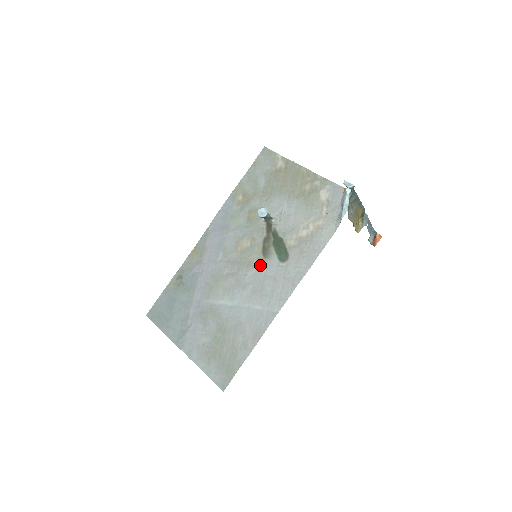
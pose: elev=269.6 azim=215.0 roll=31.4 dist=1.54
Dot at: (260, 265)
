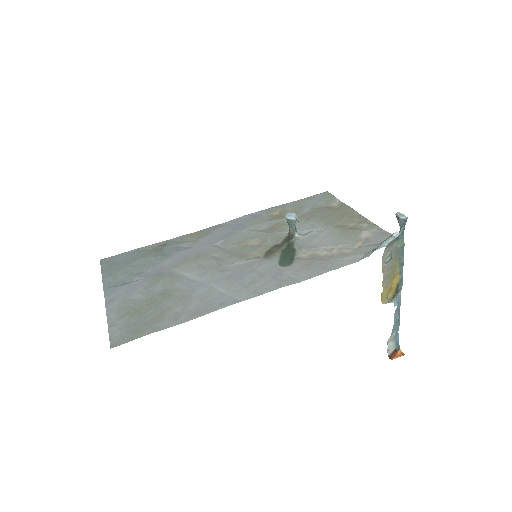
Dot at: (255, 260)
